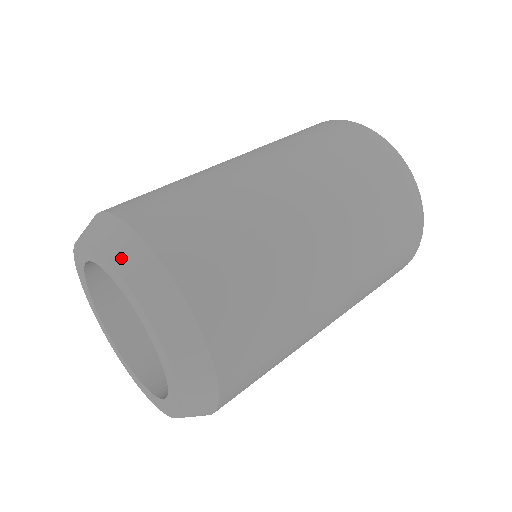
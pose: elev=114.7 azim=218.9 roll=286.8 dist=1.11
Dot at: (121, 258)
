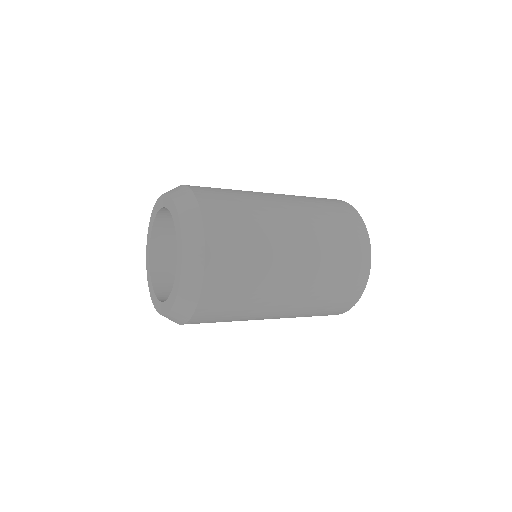
Dot at: (168, 191)
